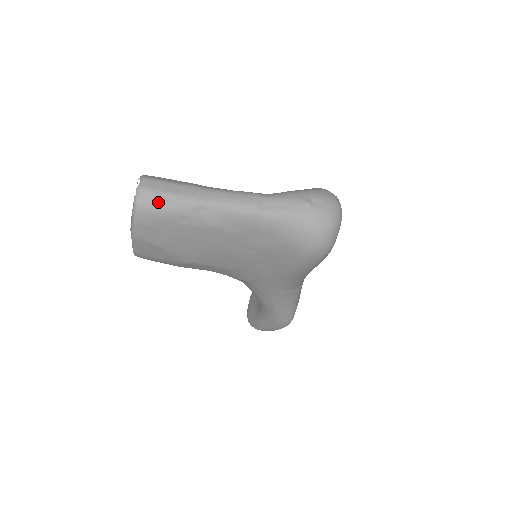
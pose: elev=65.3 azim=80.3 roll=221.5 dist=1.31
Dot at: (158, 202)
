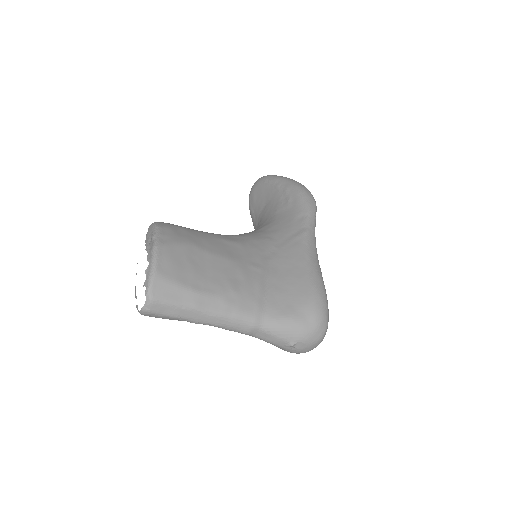
Dot at: occluded
